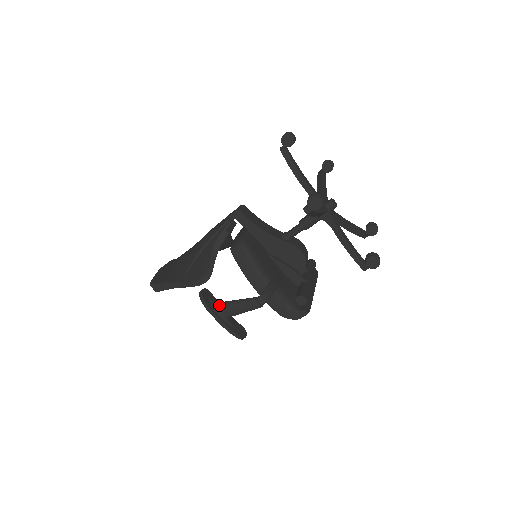
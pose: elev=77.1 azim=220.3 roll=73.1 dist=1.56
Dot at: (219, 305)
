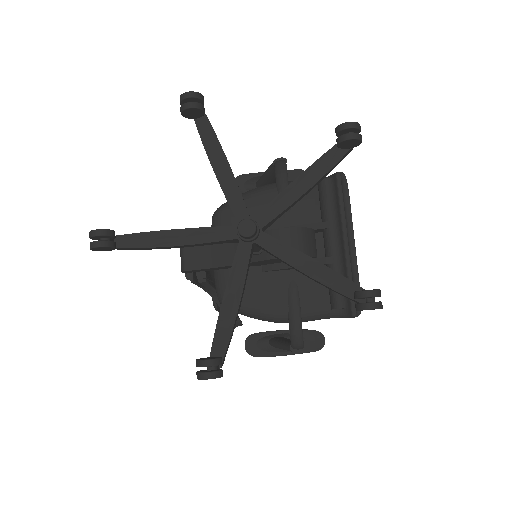
Dot at: (271, 346)
